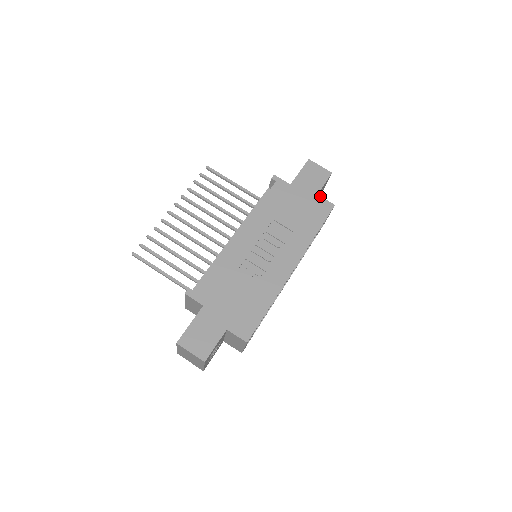
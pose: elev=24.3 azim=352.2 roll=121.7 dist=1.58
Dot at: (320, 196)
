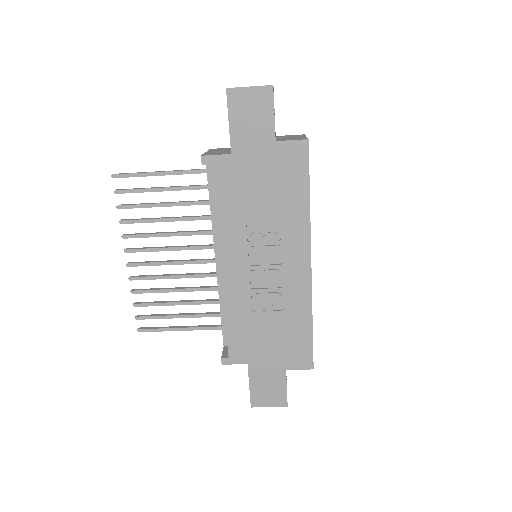
Dot at: (280, 141)
